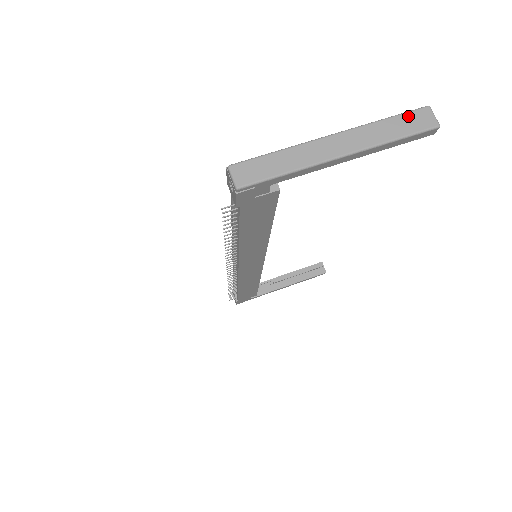
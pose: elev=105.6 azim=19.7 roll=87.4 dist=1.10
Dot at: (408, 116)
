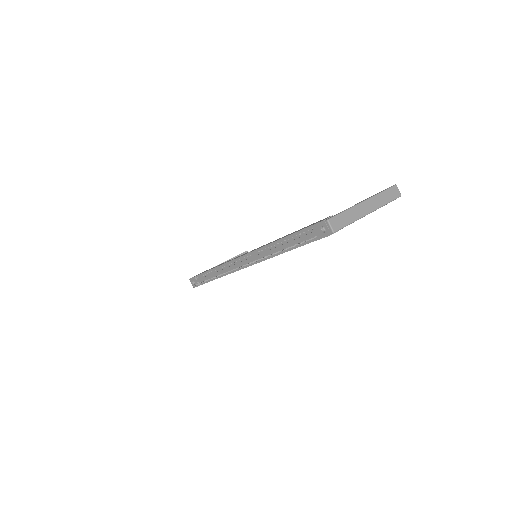
Dot at: (390, 190)
